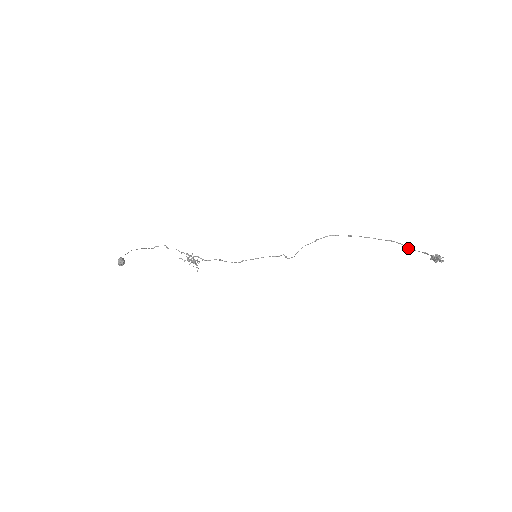
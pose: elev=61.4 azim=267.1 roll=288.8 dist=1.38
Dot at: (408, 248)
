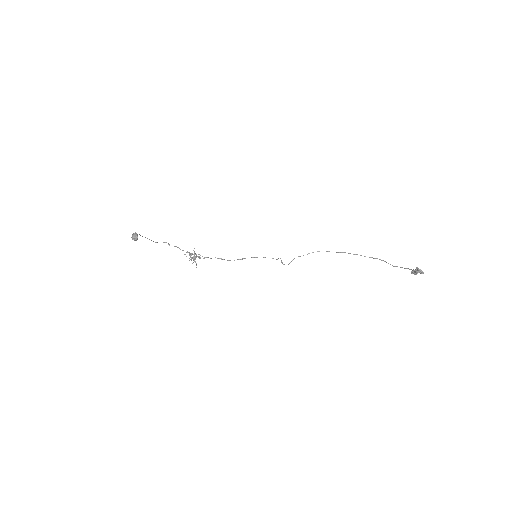
Dot at: occluded
